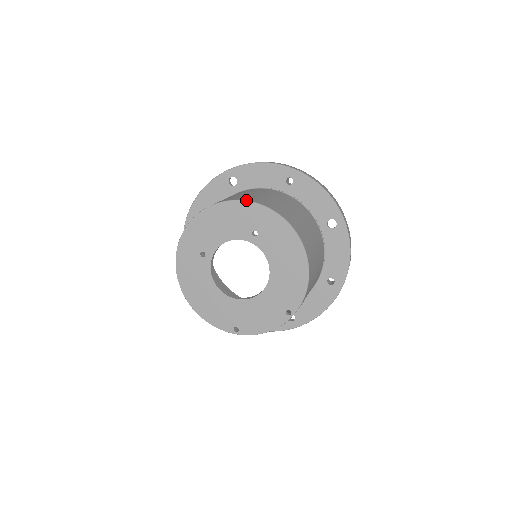
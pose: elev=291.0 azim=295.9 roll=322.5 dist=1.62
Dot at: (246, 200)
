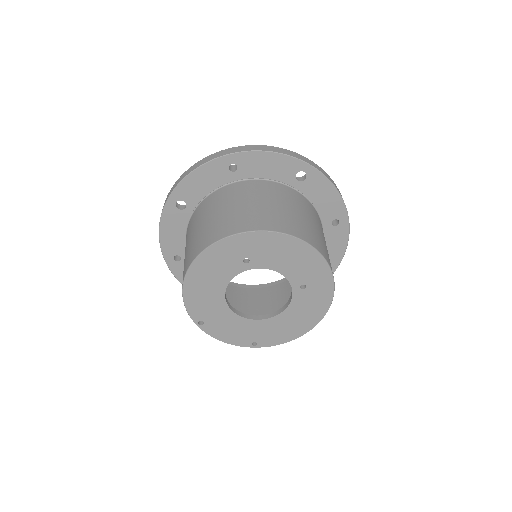
Dot at: occluded
